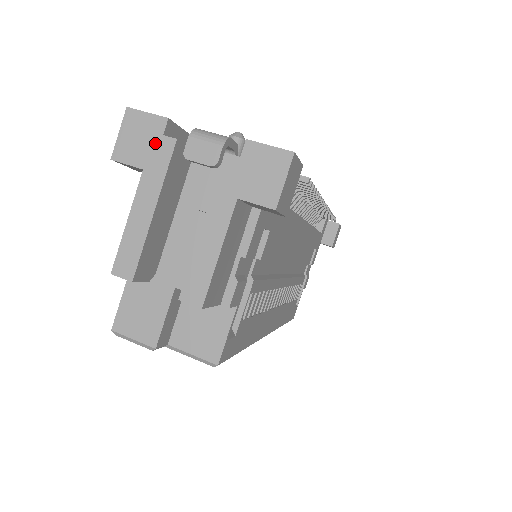
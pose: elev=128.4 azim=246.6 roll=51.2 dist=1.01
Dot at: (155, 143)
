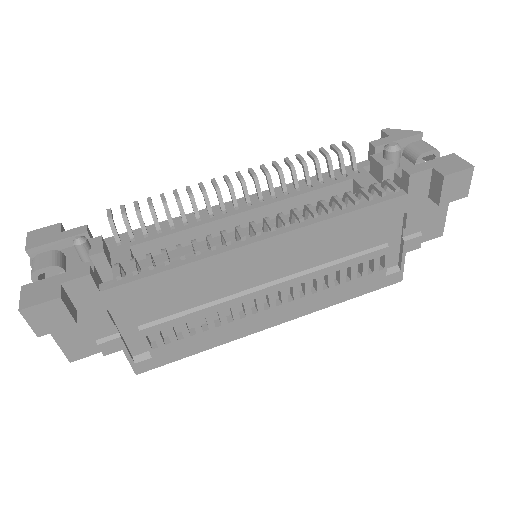
Dot at: occluded
